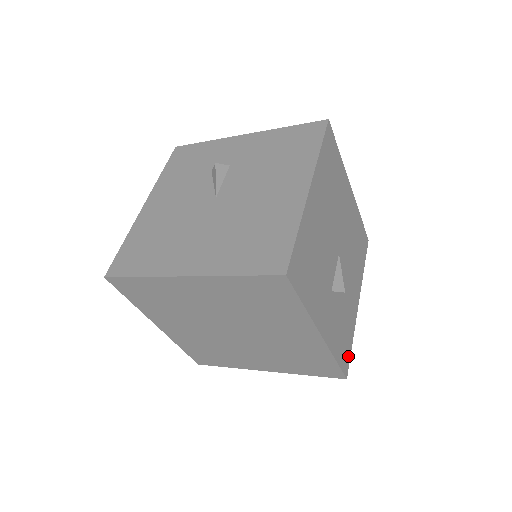
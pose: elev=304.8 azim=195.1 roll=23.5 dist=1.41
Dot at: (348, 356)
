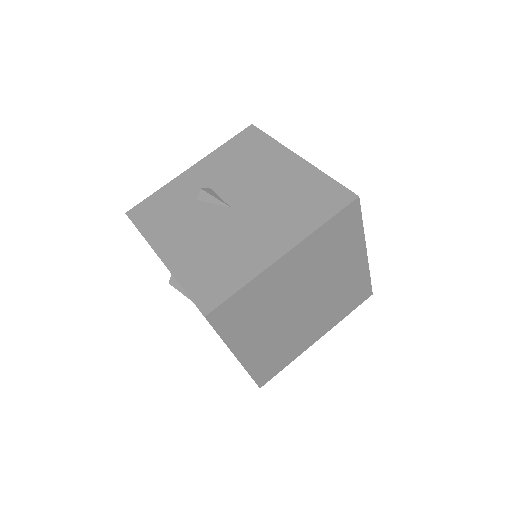
Dot at: occluded
